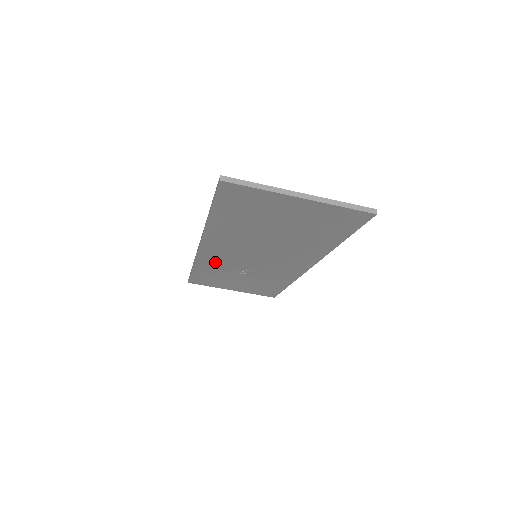
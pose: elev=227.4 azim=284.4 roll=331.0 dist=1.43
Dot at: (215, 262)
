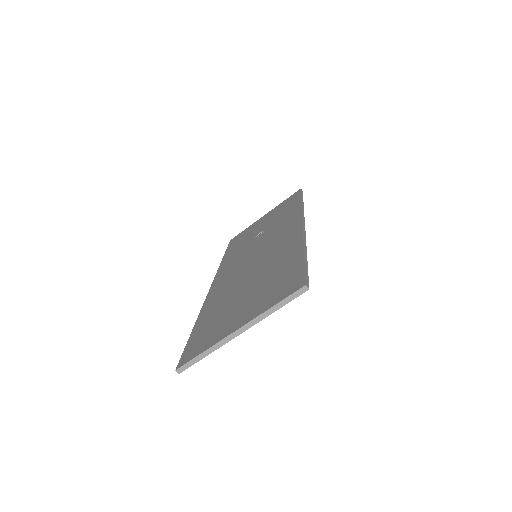
Dot at: occluded
